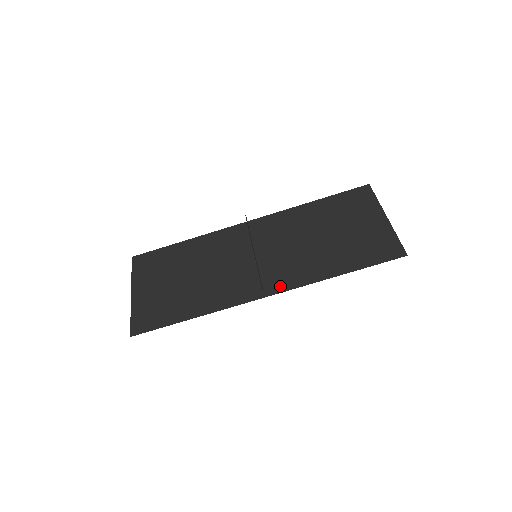
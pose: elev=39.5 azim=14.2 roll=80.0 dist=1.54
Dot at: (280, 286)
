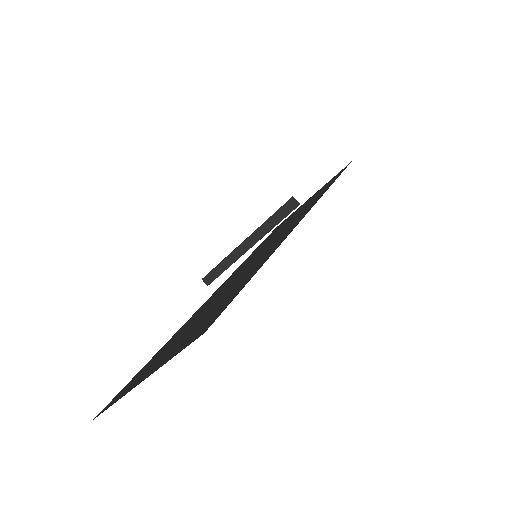
Dot at: (307, 211)
